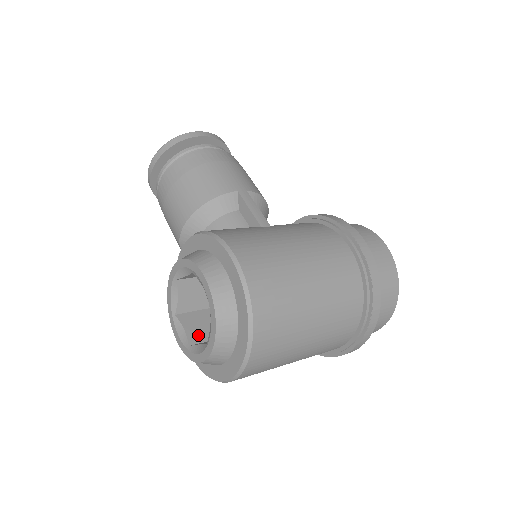
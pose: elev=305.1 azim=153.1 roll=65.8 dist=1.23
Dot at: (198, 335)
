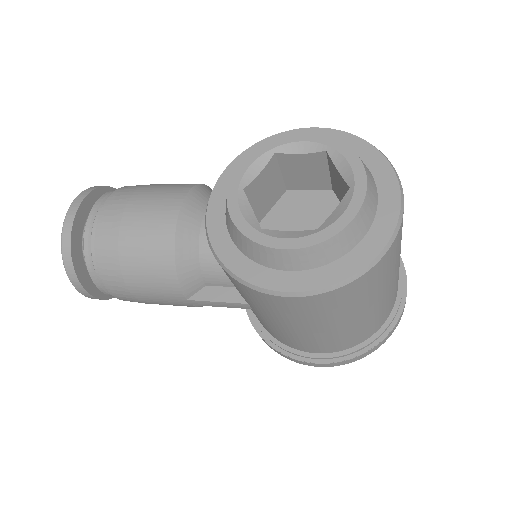
Dot at: occluded
